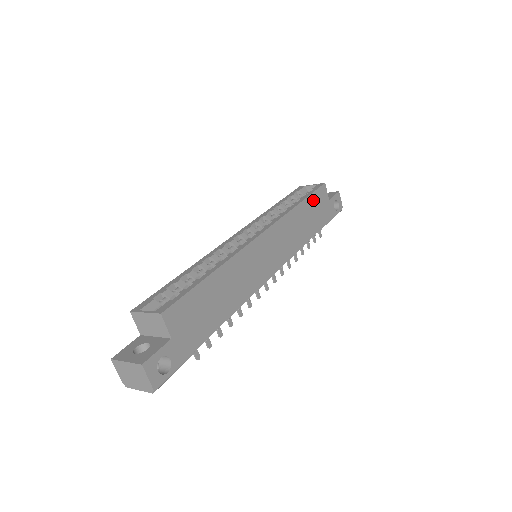
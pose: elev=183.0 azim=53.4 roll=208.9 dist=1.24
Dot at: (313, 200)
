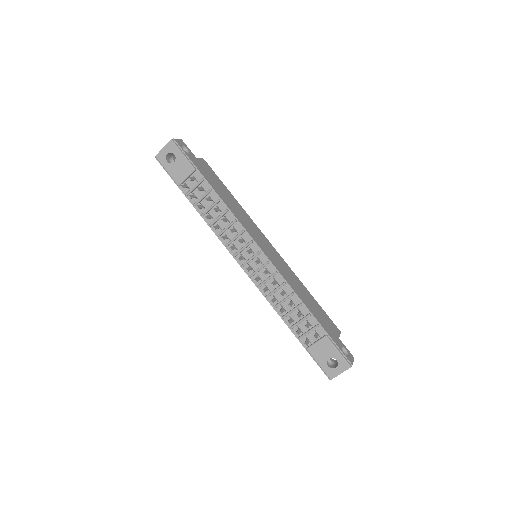
Dot at: (322, 311)
